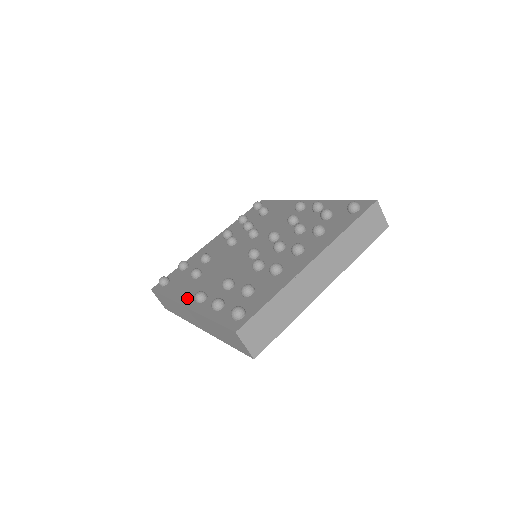
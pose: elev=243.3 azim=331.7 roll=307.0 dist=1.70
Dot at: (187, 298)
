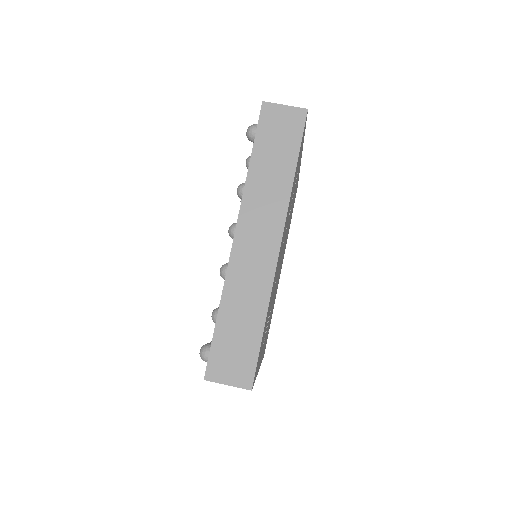
Dot at: occluded
